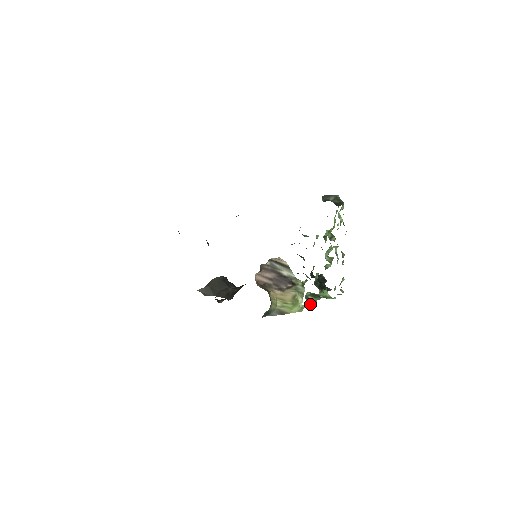
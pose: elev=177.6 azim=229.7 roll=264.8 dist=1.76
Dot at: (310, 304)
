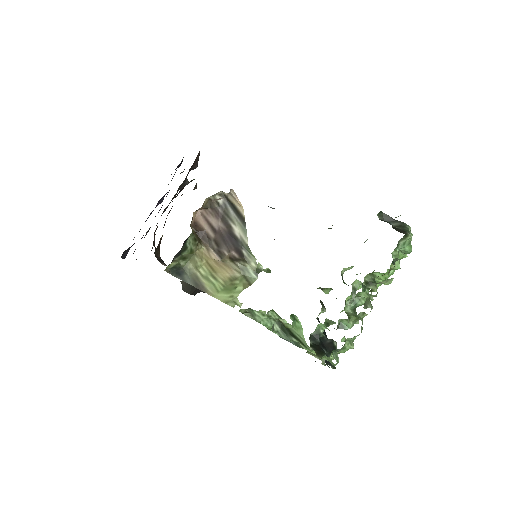
Dot at: (258, 316)
